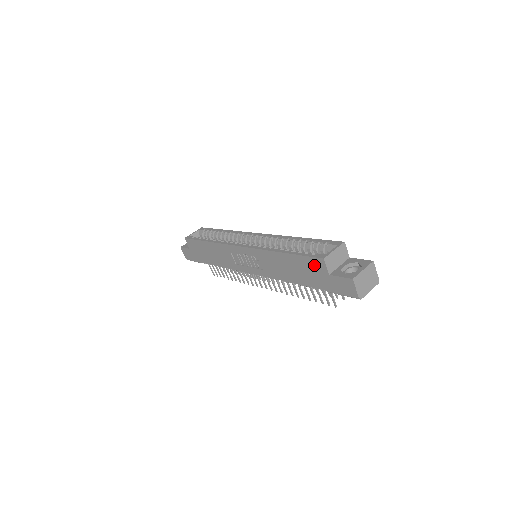
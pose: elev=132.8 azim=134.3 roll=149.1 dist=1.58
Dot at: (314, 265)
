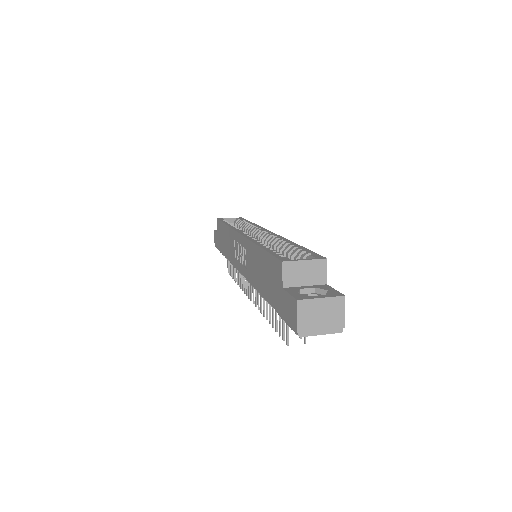
Dot at: (275, 270)
